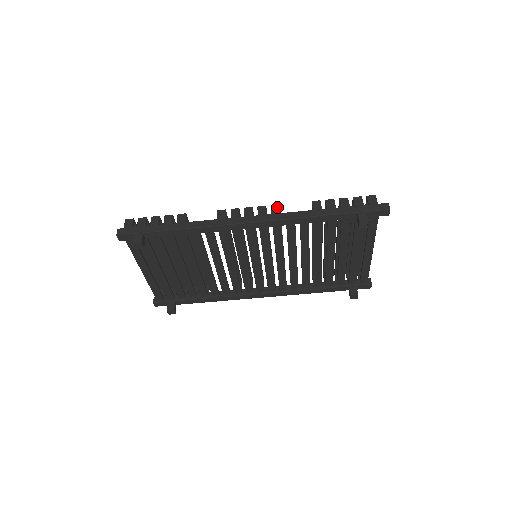
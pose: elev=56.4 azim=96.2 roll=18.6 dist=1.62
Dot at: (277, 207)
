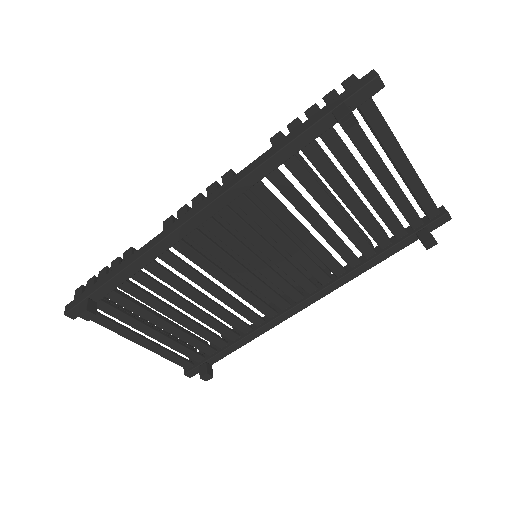
Dot at: (228, 174)
